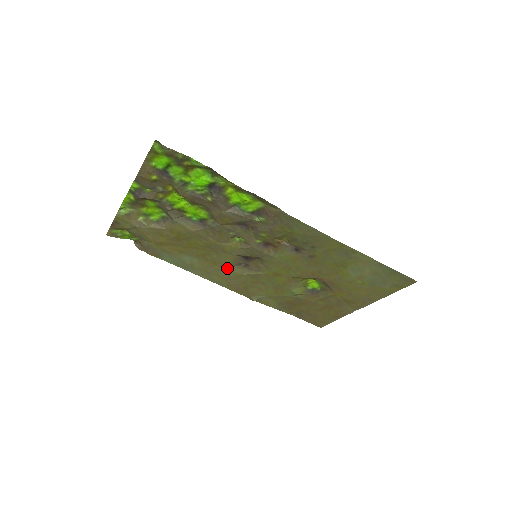
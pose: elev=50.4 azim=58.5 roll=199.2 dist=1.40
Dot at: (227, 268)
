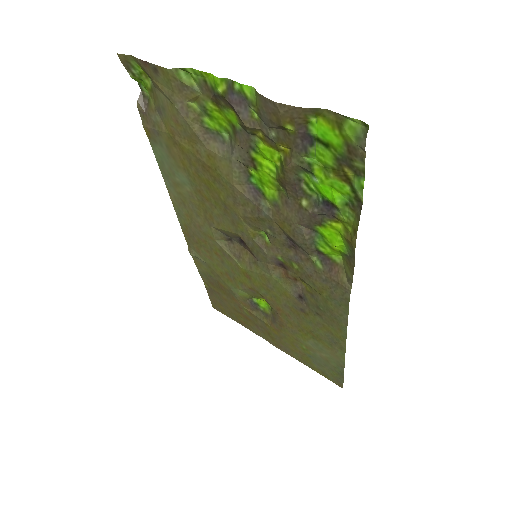
Dot at: (210, 224)
